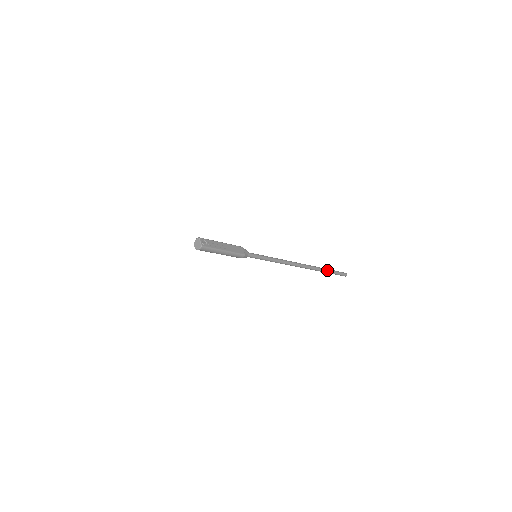
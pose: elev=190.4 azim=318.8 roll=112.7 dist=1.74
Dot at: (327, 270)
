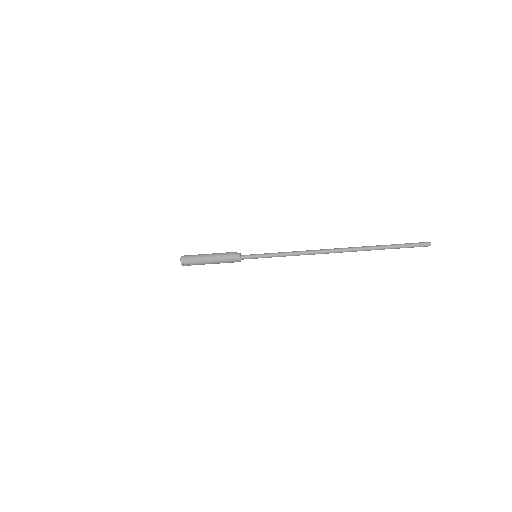
Dot at: (382, 246)
